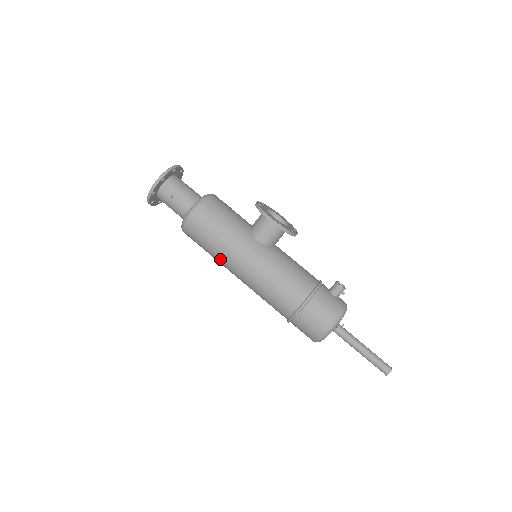
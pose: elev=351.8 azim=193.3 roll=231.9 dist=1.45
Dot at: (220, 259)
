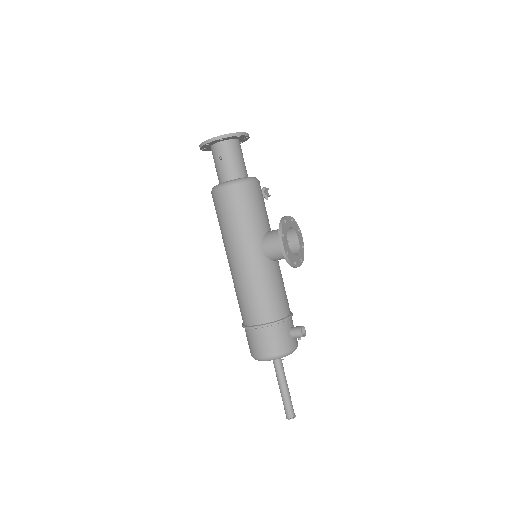
Dot at: (224, 239)
